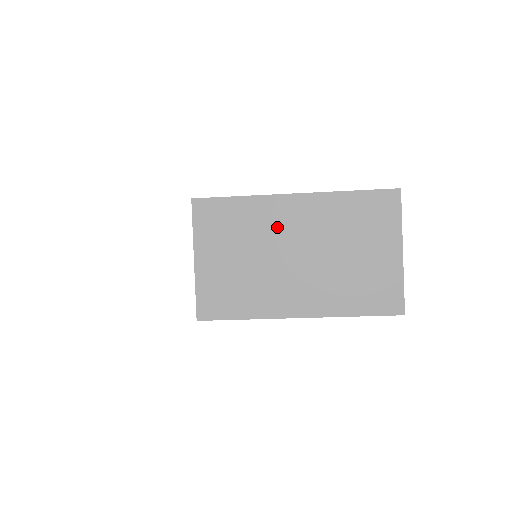
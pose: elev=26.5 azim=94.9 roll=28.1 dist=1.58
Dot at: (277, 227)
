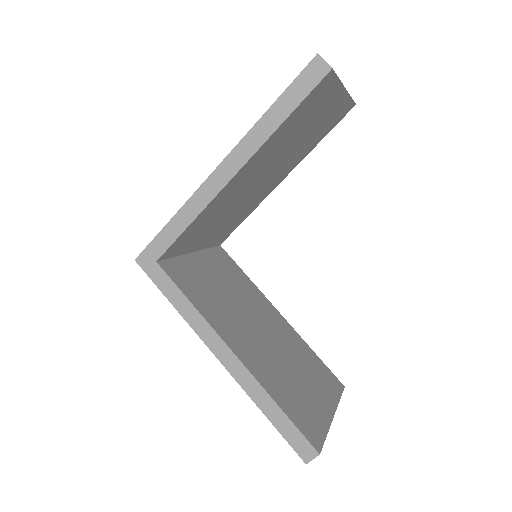
Dot at: occluded
